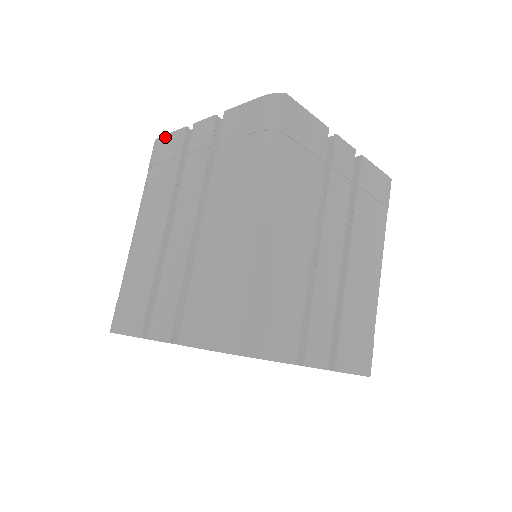
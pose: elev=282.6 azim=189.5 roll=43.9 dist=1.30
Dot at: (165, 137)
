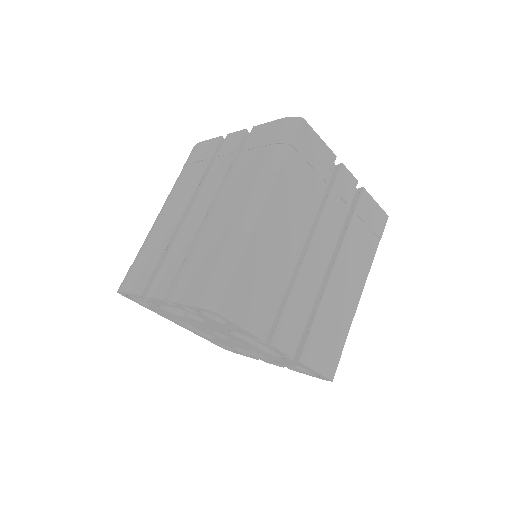
Dot at: (203, 143)
